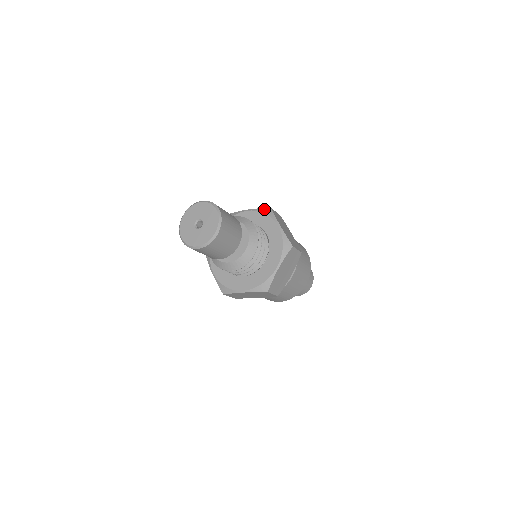
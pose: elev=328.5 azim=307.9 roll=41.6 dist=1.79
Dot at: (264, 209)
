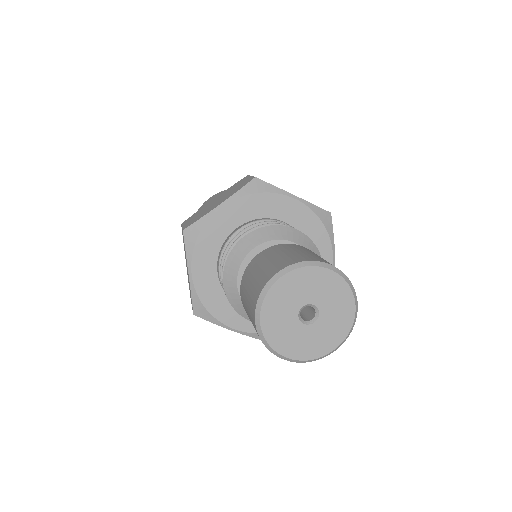
Dot at: (249, 186)
